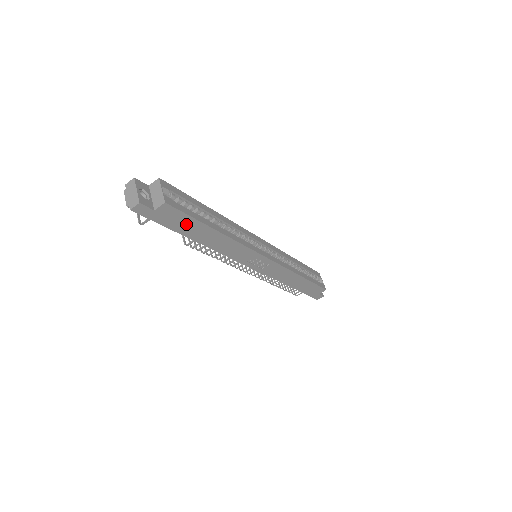
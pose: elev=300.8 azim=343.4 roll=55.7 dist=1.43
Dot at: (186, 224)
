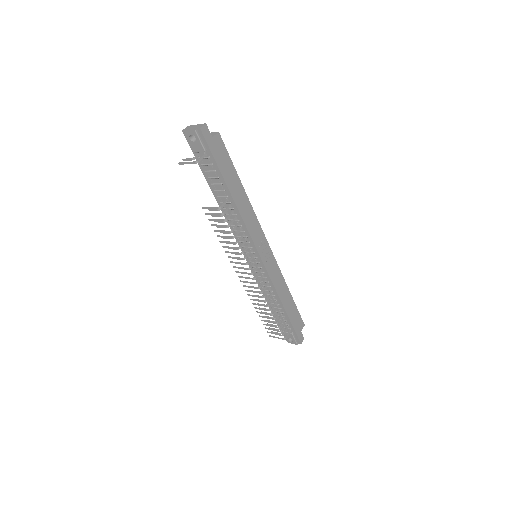
Dot at: (227, 166)
